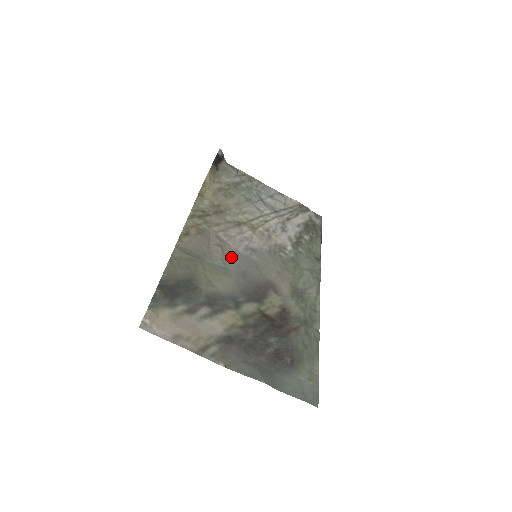
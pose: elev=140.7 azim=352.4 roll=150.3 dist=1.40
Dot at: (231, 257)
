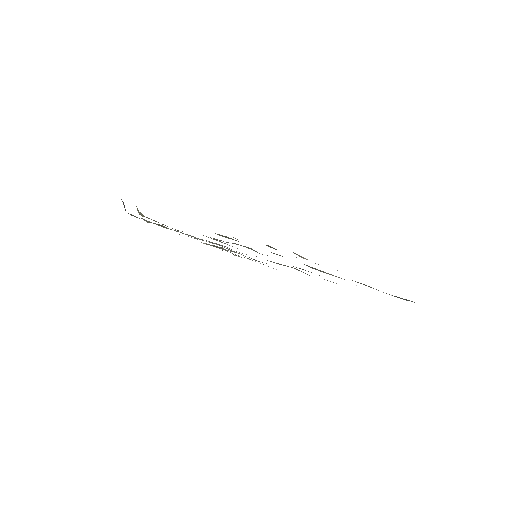
Dot at: occluded
